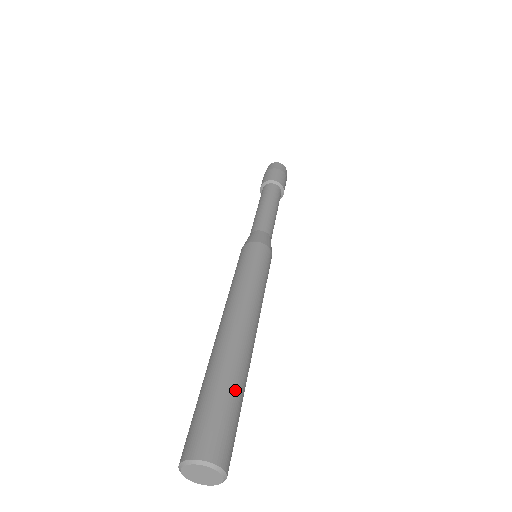
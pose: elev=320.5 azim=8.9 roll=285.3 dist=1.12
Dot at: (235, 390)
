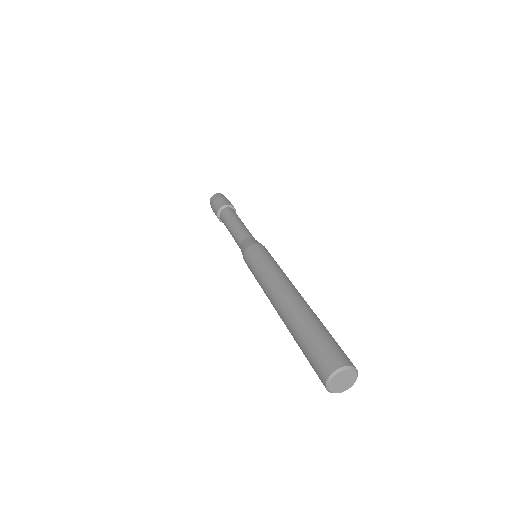
Dot at: occluded
